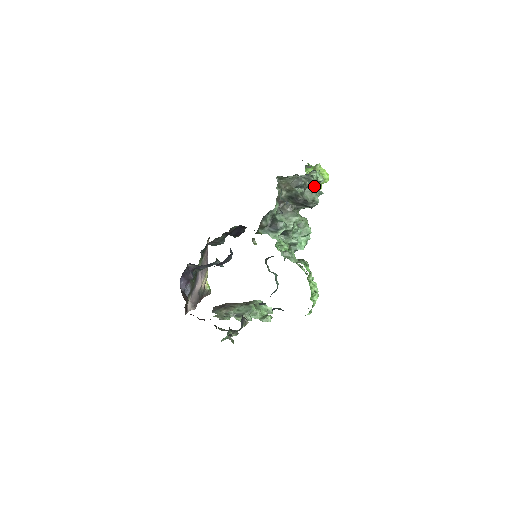
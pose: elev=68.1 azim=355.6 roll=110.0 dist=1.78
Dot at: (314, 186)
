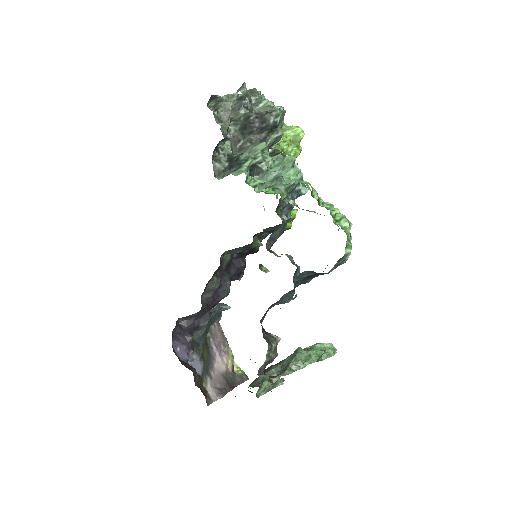
Dot at: (264, 99)
